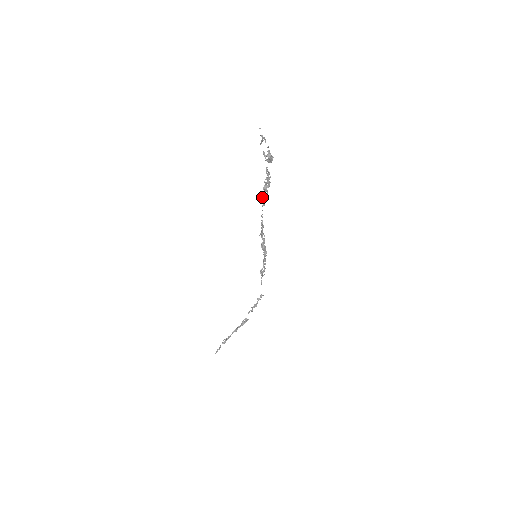
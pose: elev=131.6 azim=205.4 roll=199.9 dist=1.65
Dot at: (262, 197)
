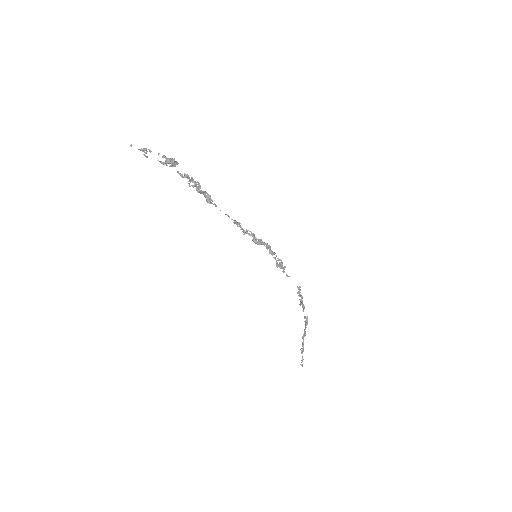
Dot at: occluded
